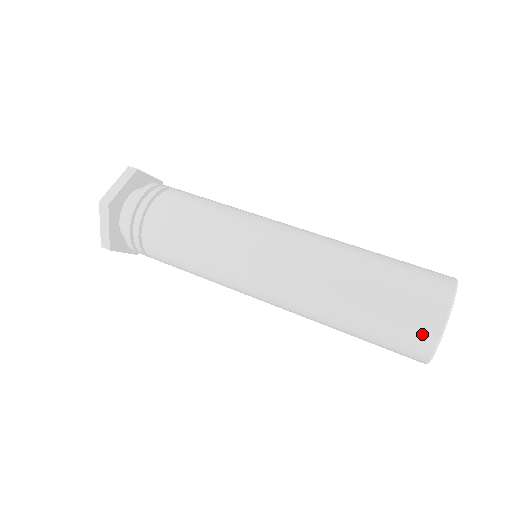
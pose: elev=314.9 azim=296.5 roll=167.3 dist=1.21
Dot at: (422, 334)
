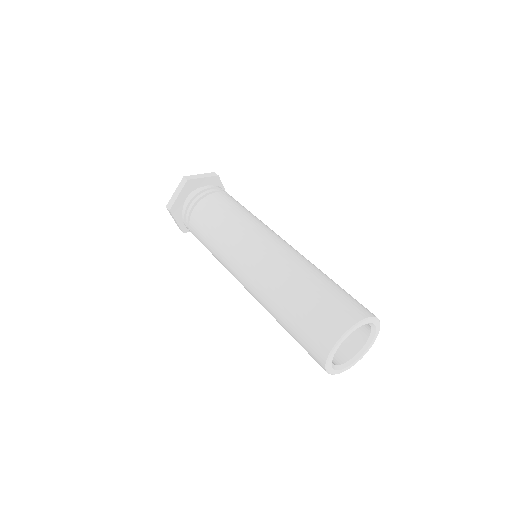
Dot at: (317, 359)
